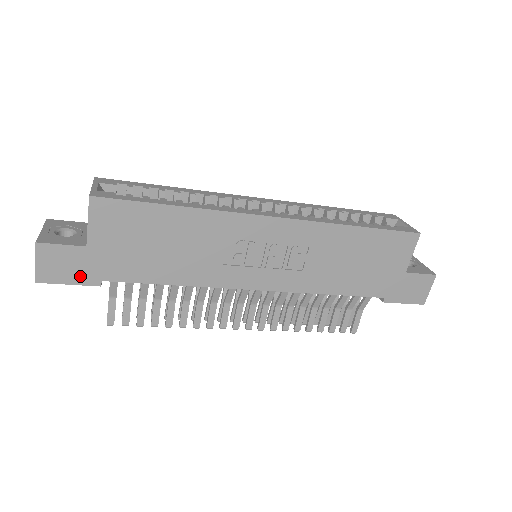
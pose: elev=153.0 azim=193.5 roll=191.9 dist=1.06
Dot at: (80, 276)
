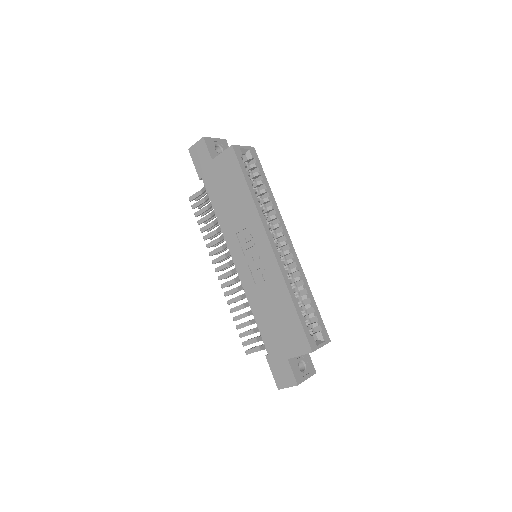
Dot at: (199, 166)
